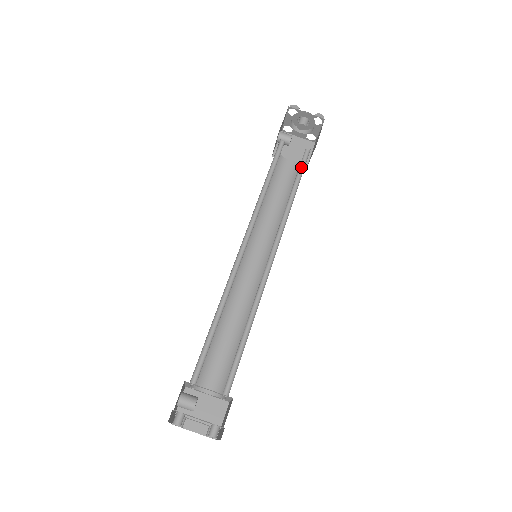
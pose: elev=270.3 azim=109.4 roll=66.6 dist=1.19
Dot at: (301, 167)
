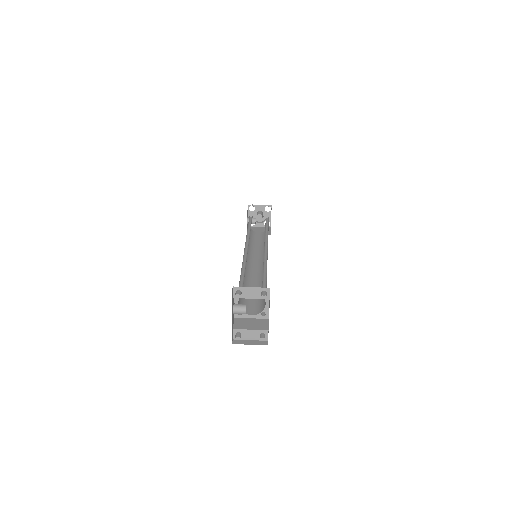
Dot at: (267, 223)
